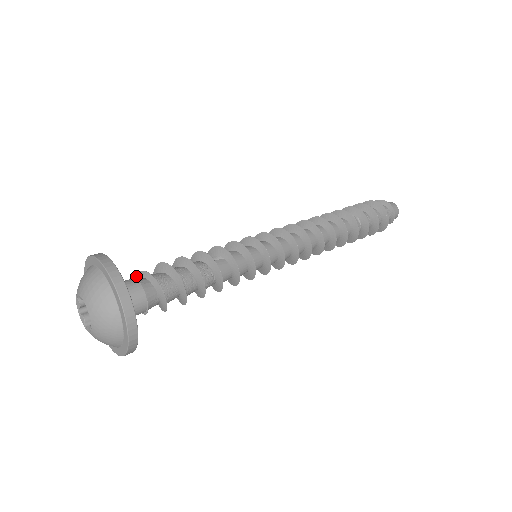
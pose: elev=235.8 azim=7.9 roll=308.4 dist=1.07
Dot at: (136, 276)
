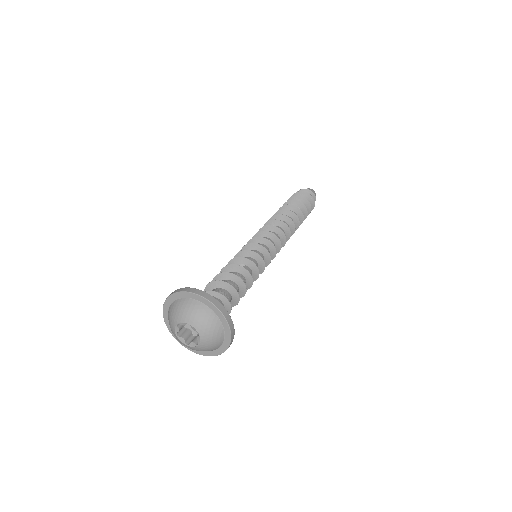
Dot at: occluded
